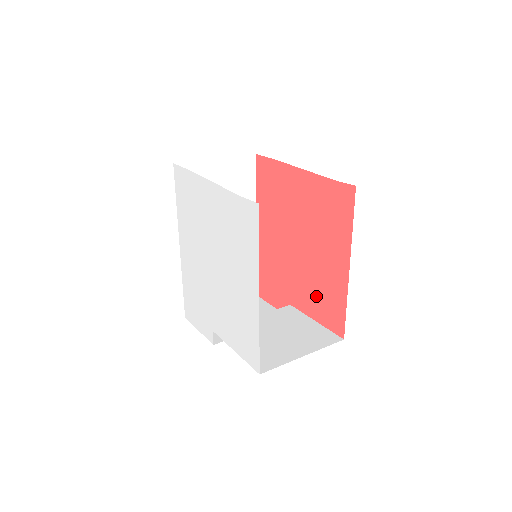
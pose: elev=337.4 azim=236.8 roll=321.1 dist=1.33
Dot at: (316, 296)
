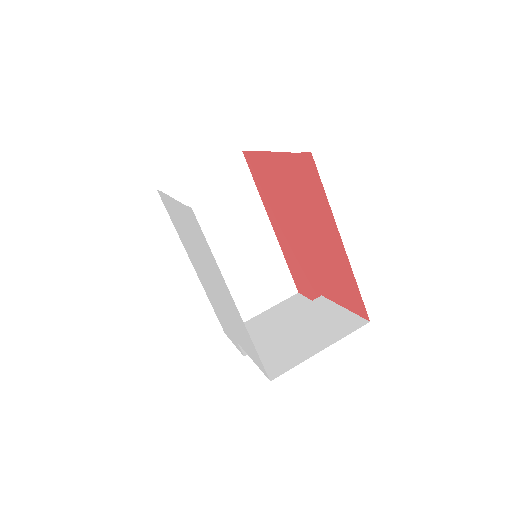
Dot at: (333, 281)
